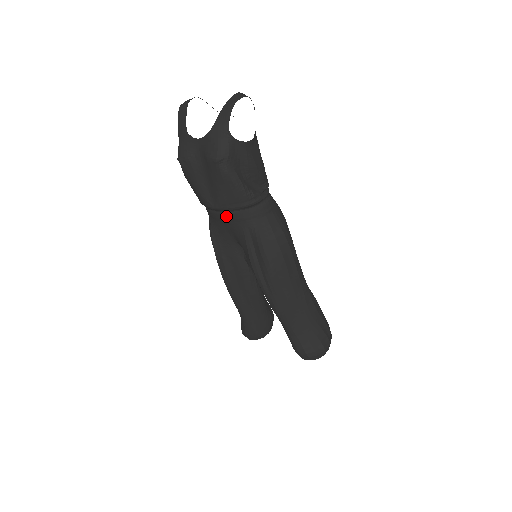
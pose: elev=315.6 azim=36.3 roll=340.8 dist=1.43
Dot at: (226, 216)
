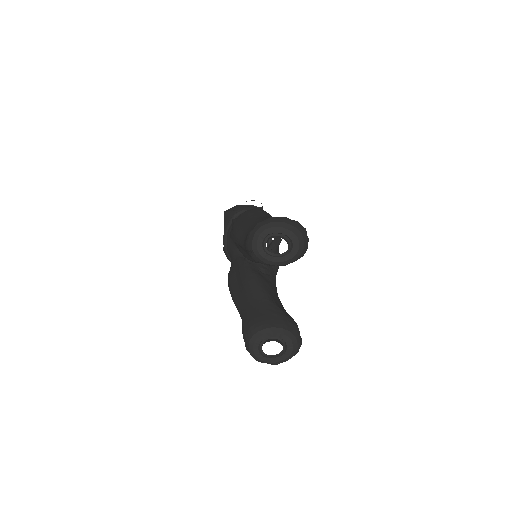
Dot at: (228, 235)
